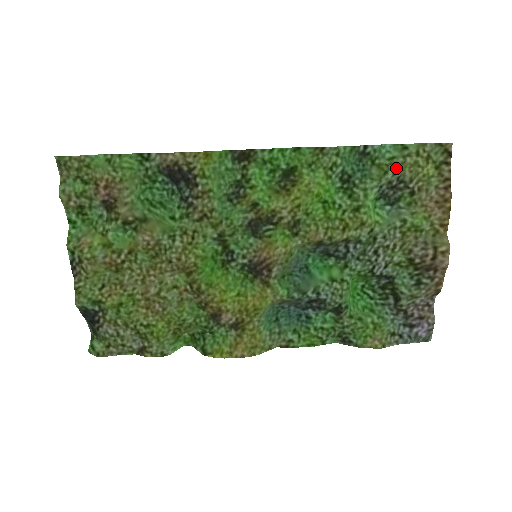
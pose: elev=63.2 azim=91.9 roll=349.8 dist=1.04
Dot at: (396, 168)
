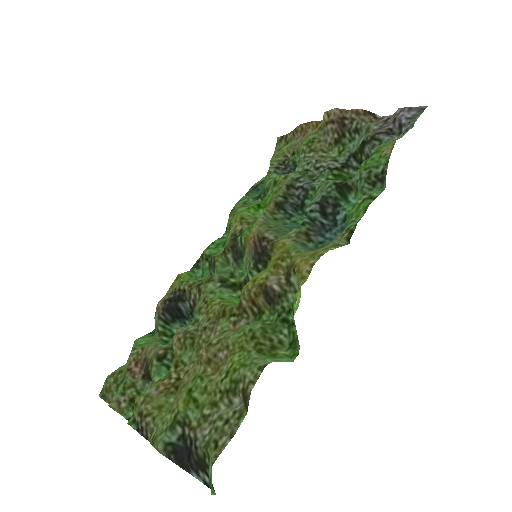
Dot at: occluded
